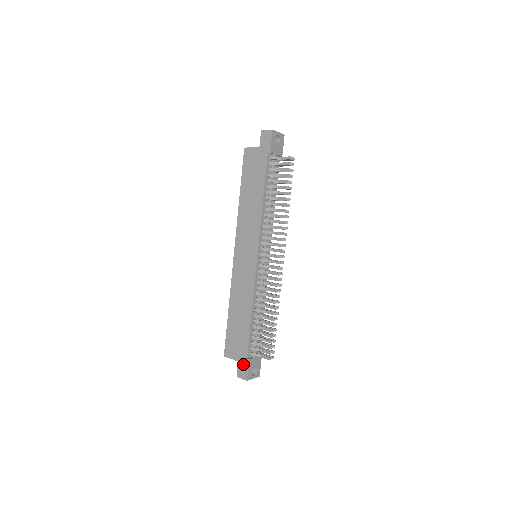
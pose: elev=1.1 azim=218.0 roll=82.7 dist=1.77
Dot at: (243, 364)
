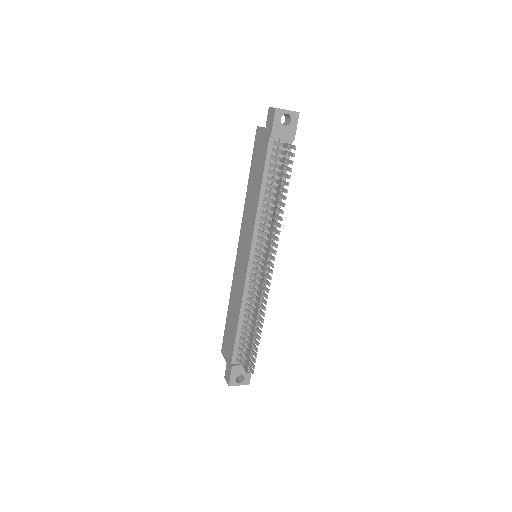
Dot at: (228, 368)
